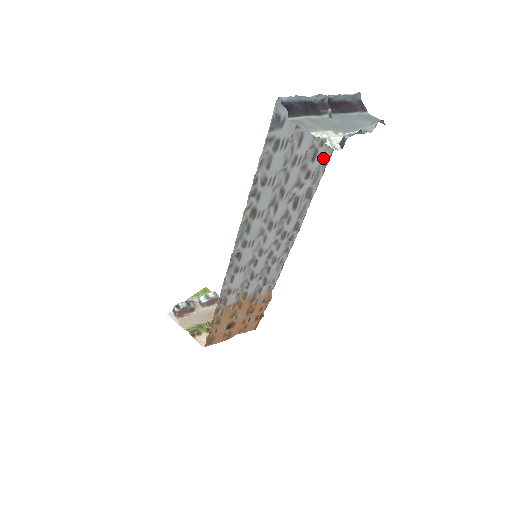
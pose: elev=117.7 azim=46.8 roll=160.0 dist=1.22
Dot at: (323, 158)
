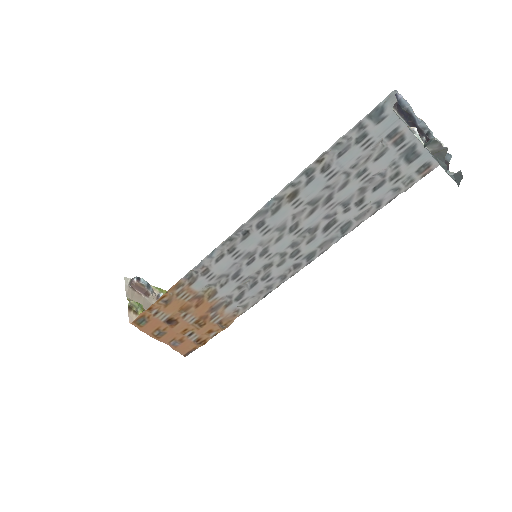
Dot at: (382, 198)
